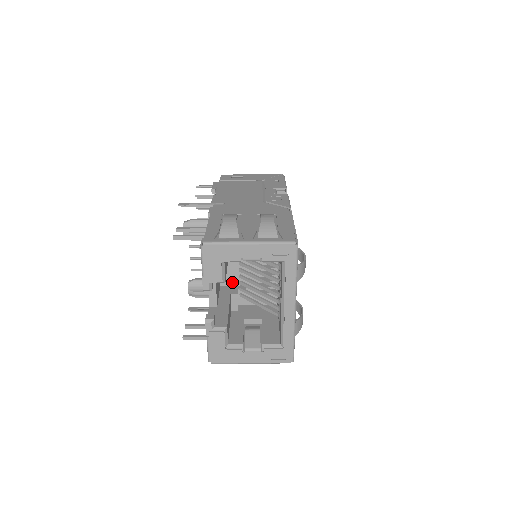
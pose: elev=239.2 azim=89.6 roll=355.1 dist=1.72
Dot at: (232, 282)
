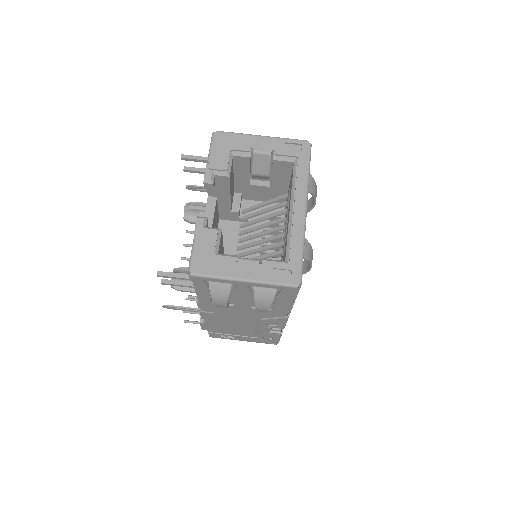
Dot at: occluded
